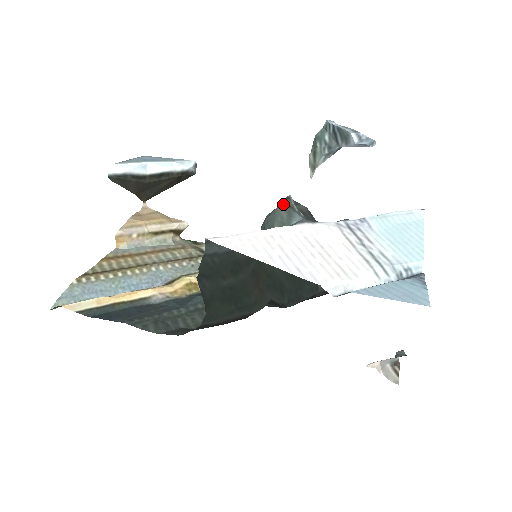
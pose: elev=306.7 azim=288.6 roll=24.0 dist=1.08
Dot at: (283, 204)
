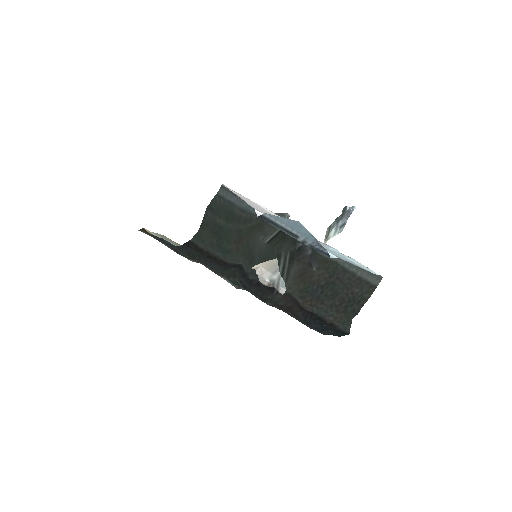
Dot at: (281, 213)
